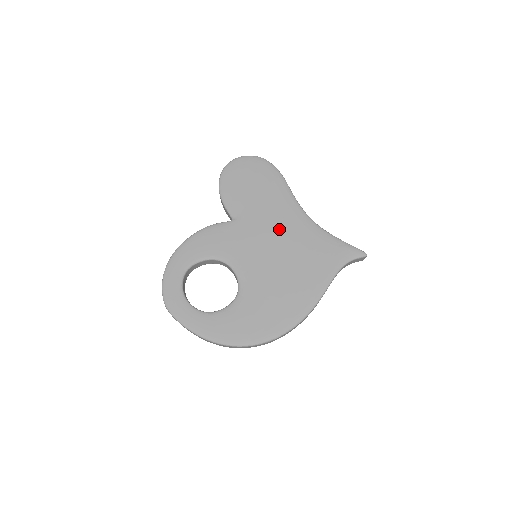
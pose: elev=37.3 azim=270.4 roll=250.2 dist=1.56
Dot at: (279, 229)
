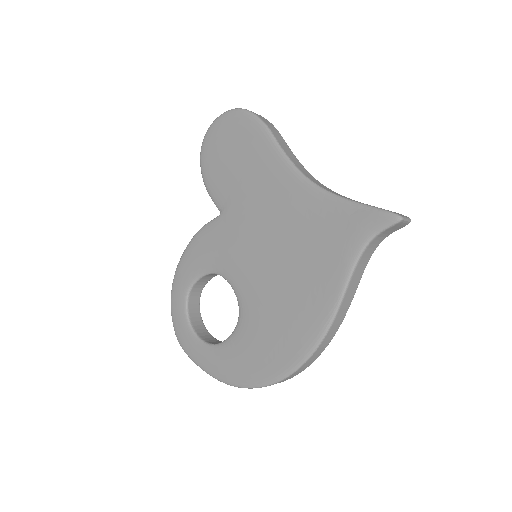
Dot at: (270, 211)
